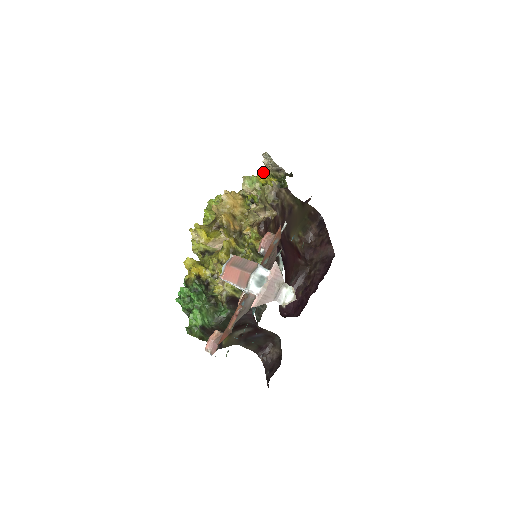
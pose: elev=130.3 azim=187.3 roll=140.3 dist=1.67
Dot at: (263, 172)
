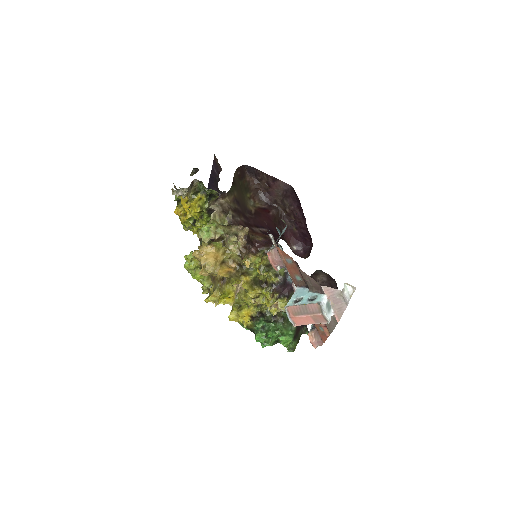
Dot at: (187, 202)
